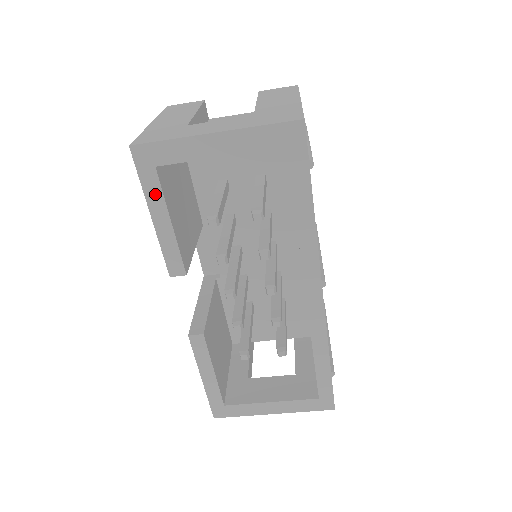
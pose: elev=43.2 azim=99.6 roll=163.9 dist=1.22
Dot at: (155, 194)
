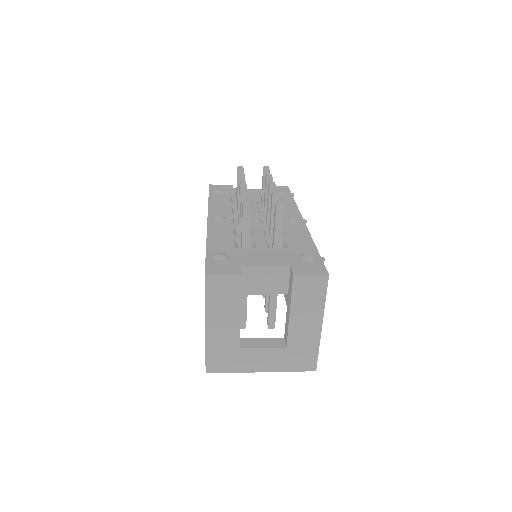
Dot at: occluded
